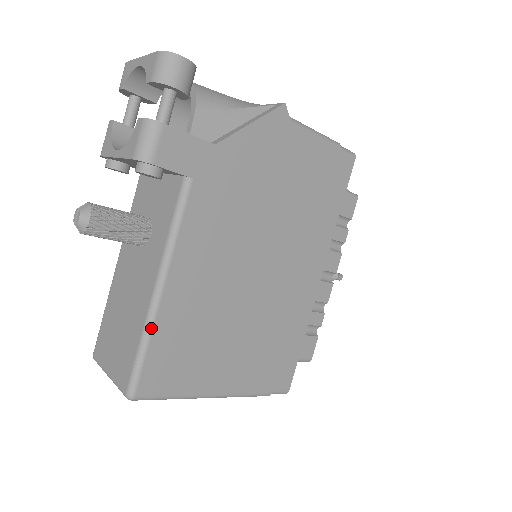
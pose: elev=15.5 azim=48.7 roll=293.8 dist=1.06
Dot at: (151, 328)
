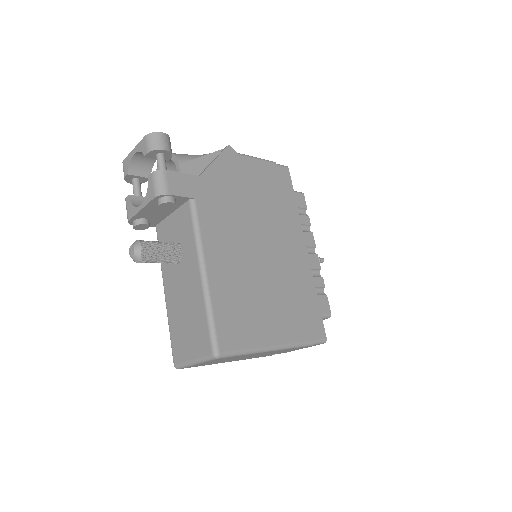
Dot at: (210, 300)
